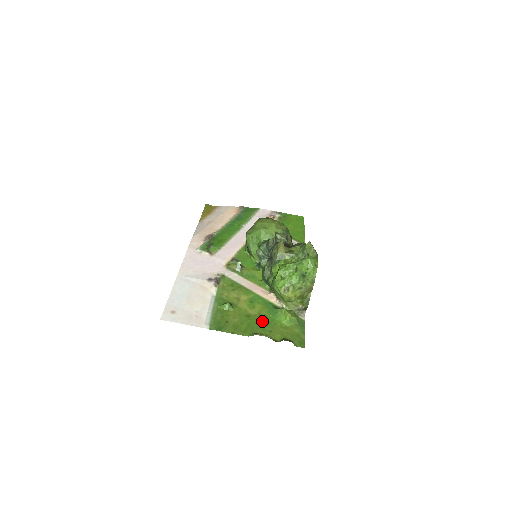
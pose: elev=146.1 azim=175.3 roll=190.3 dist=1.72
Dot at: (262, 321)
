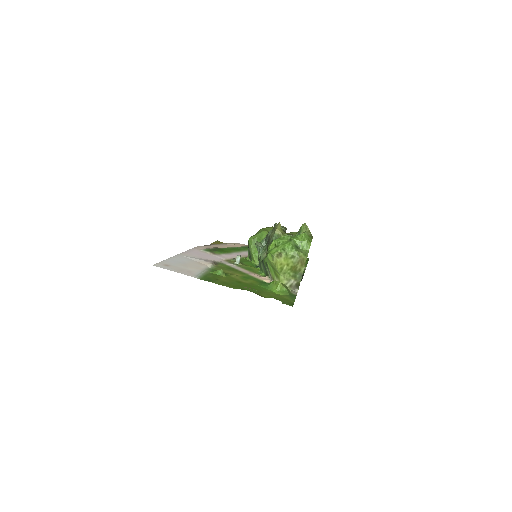
Dot at: (252, 287)
